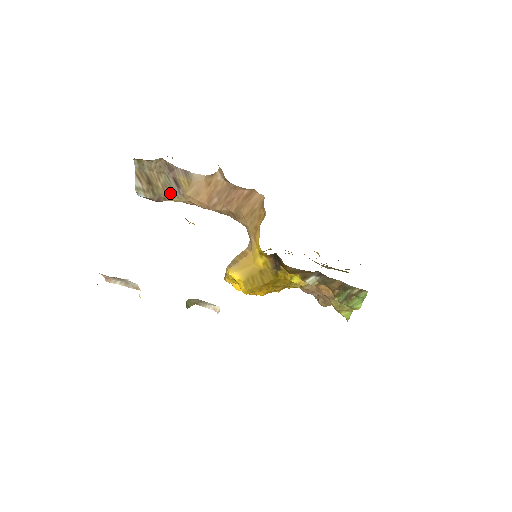
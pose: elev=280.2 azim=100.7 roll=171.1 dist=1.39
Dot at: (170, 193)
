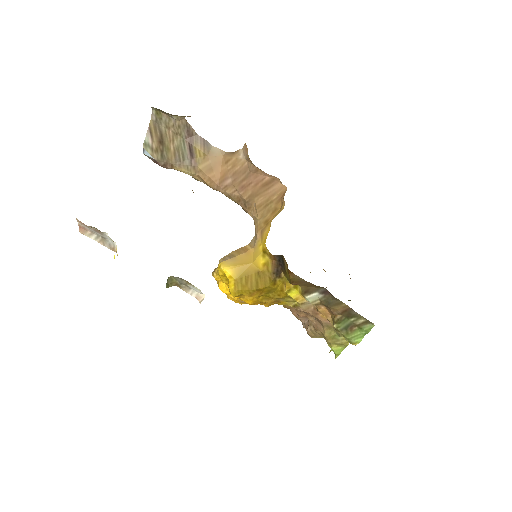
Dot at: (180, 161)
